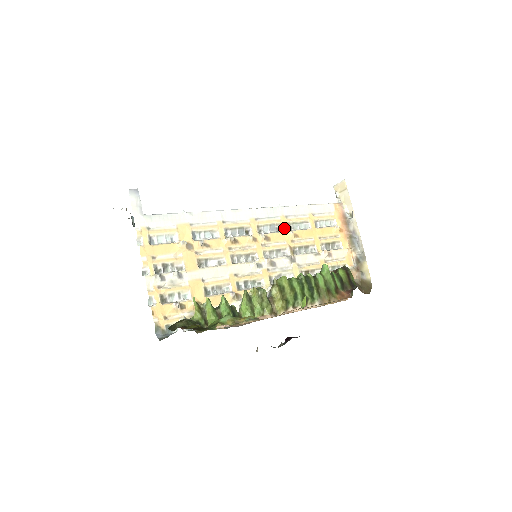
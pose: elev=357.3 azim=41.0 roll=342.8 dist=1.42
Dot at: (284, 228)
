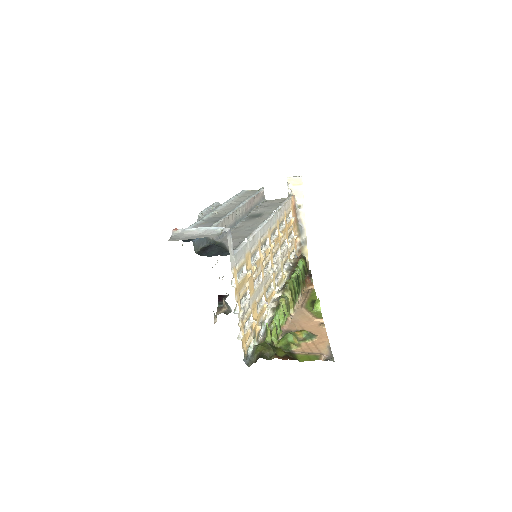
Dot at: (278, 231)
